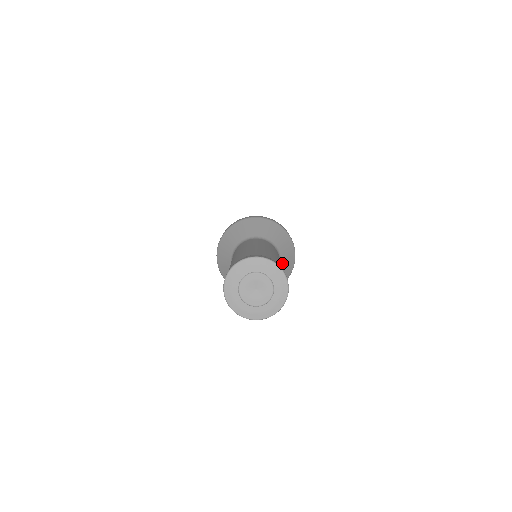
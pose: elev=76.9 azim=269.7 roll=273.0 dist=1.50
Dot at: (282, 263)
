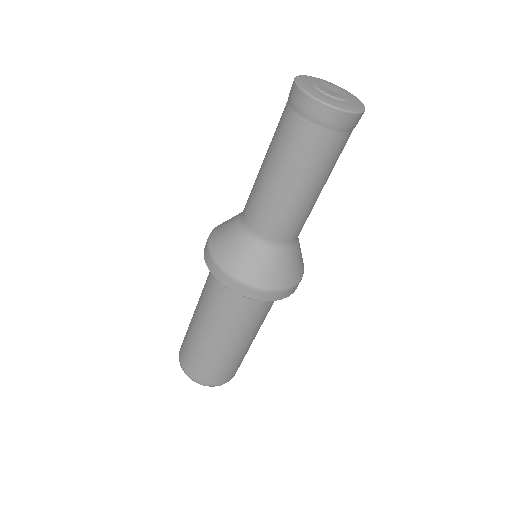
Dot at: (295, 249)
